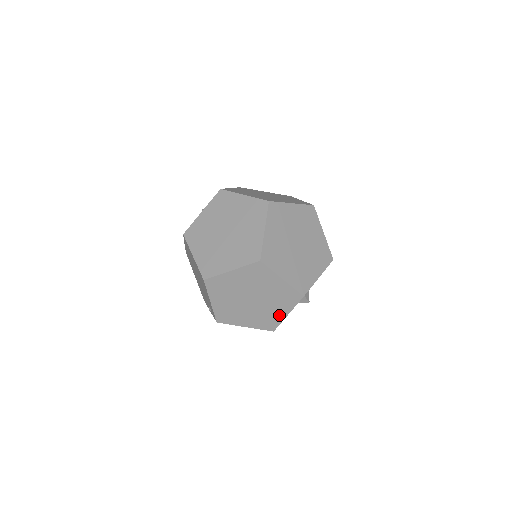
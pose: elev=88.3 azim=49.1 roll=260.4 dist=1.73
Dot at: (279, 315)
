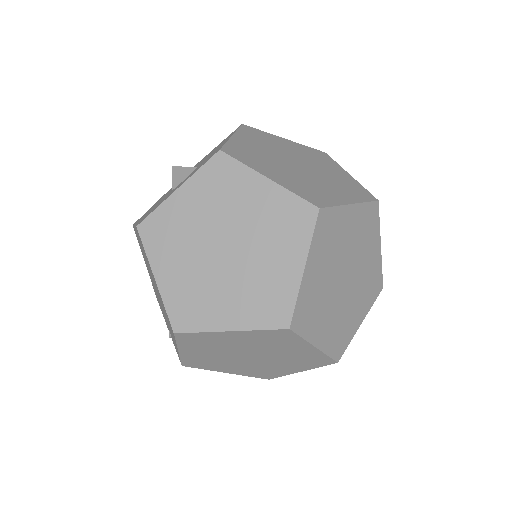
Dot at: (286, 370)
